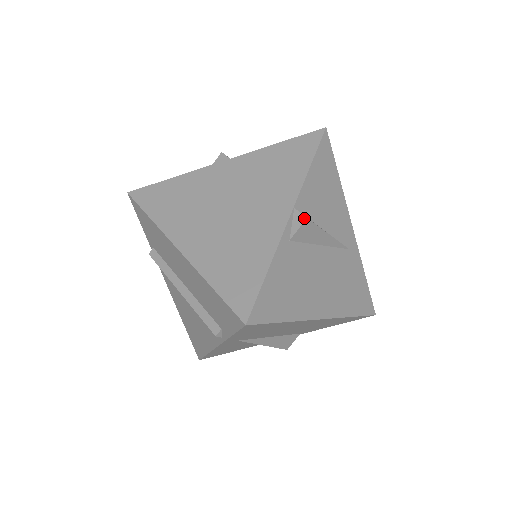
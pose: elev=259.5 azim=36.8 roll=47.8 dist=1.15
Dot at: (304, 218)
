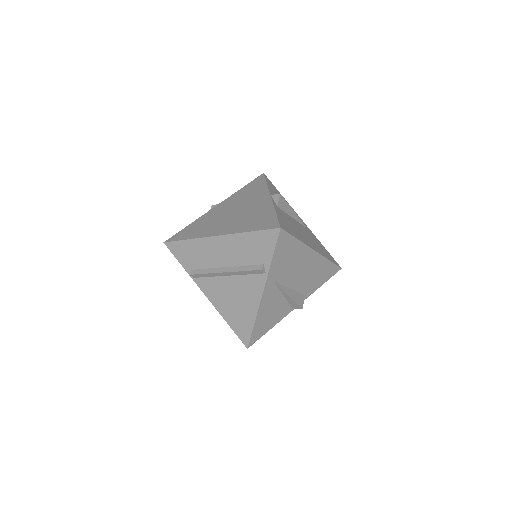
Dot at: (279, 194)
